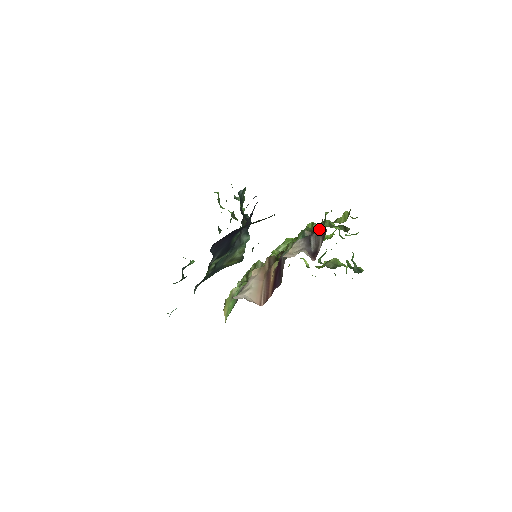
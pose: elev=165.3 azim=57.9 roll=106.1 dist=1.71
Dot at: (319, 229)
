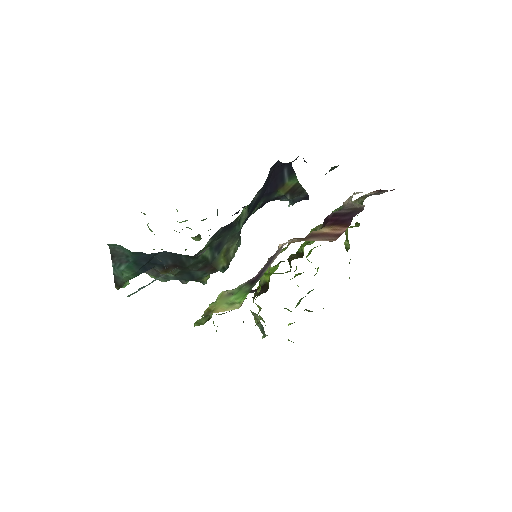
Dot at: occluded
